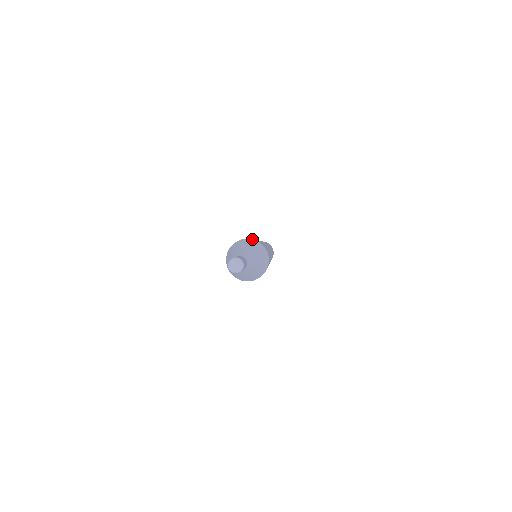
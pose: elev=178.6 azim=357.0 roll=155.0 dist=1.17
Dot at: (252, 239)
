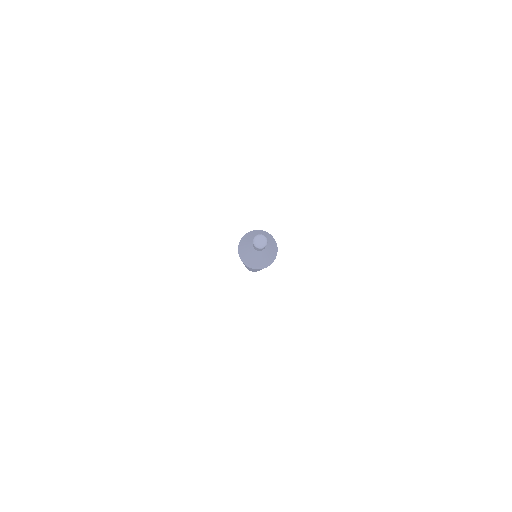
Dot at: occluded
